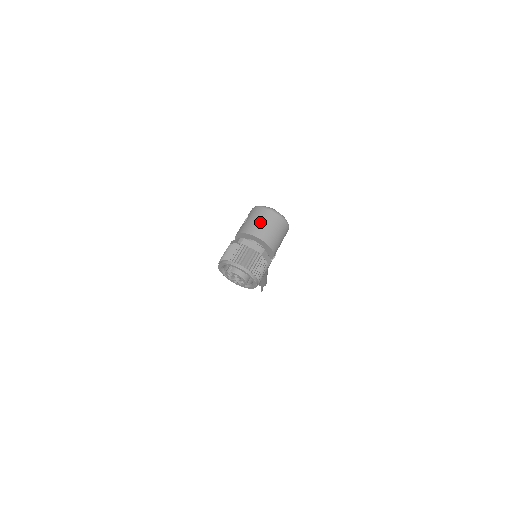
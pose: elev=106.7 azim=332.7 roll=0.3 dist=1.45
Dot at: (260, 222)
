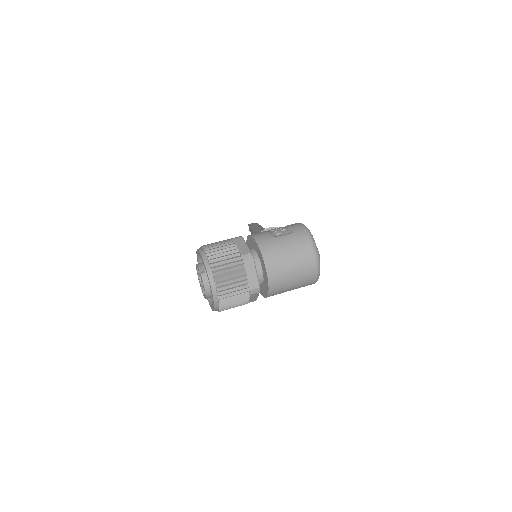
Dot at: (289, 259)
